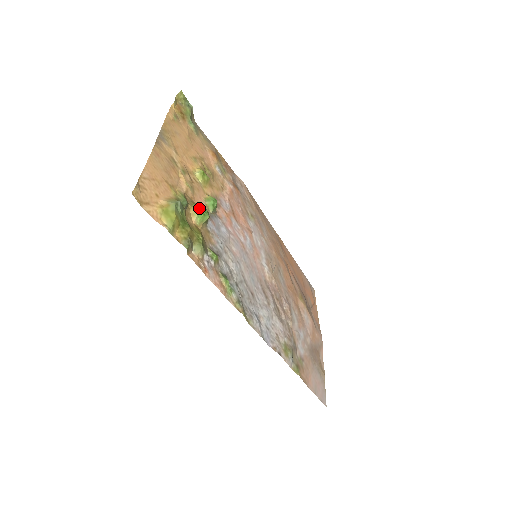
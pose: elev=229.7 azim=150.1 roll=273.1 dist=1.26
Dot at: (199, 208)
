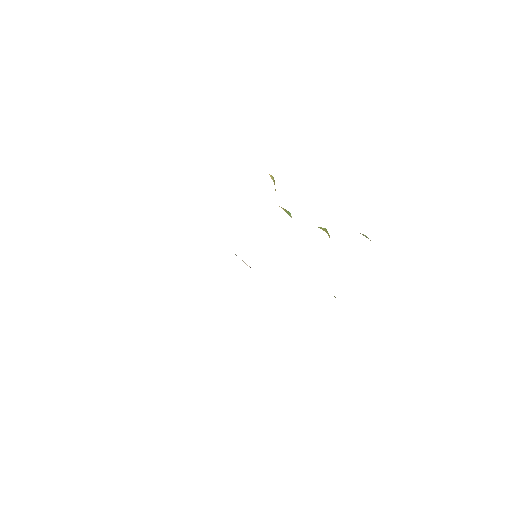
Dot at: (327, 231)
